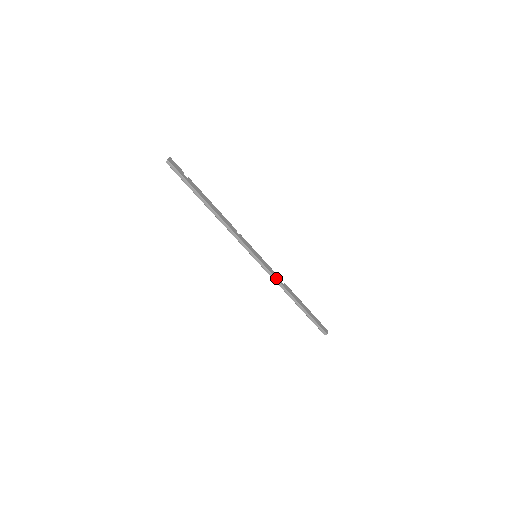
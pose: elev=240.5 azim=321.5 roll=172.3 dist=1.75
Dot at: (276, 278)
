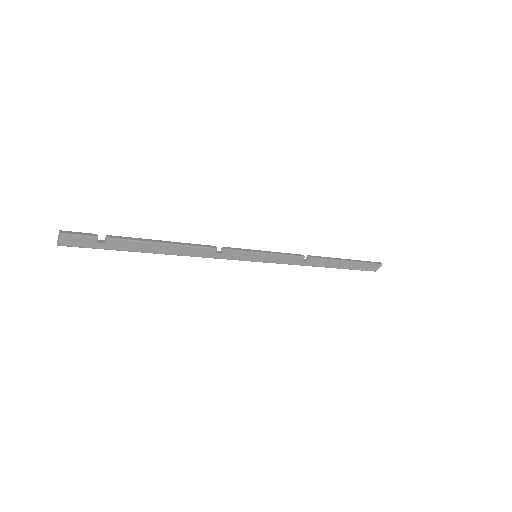
Dot at: (291, 264)
